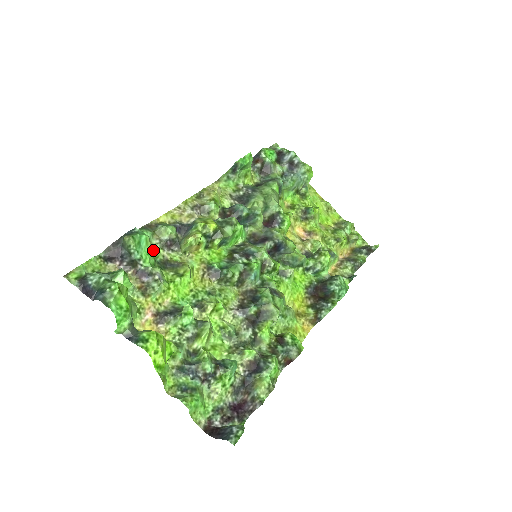
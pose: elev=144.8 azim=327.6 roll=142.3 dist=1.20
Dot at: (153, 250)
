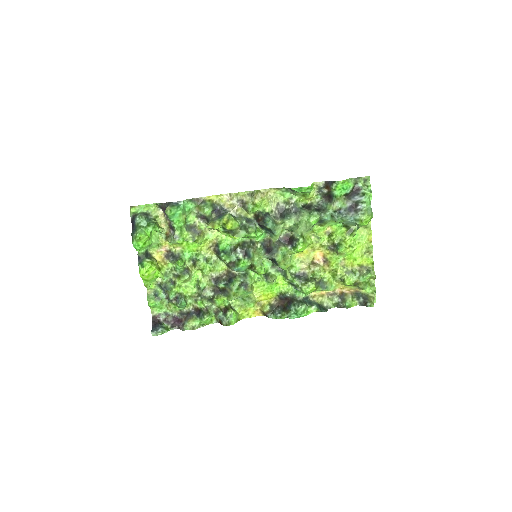
Dot at: (190, 216)
